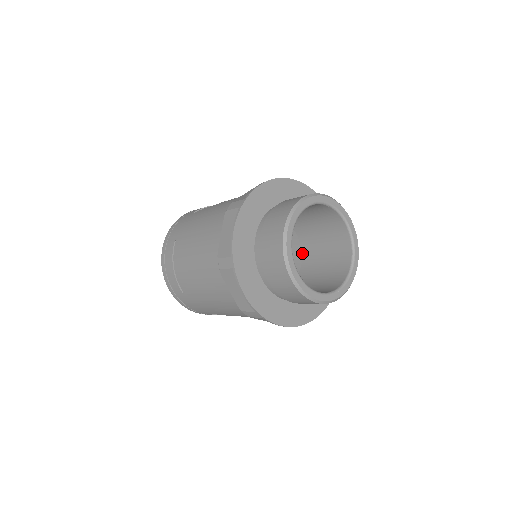
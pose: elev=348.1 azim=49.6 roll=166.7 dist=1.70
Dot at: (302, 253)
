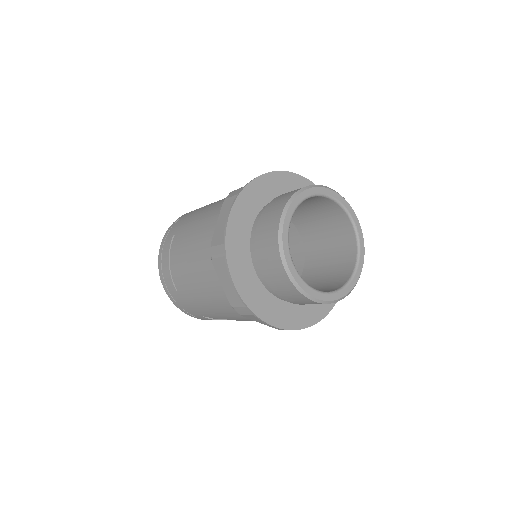
Dot at: (305, 257)
